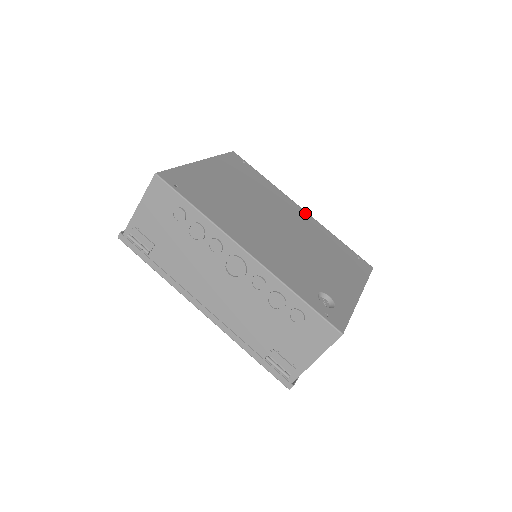
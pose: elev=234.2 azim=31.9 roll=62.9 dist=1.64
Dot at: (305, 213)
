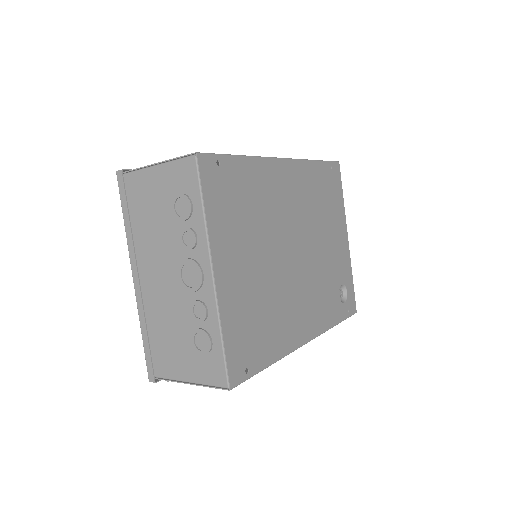
Dot at: (289, 165)
